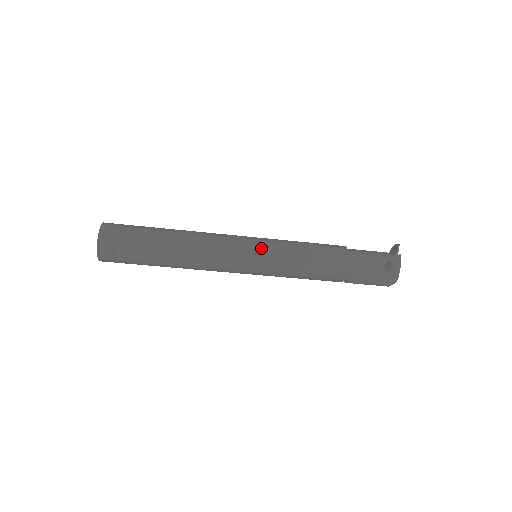
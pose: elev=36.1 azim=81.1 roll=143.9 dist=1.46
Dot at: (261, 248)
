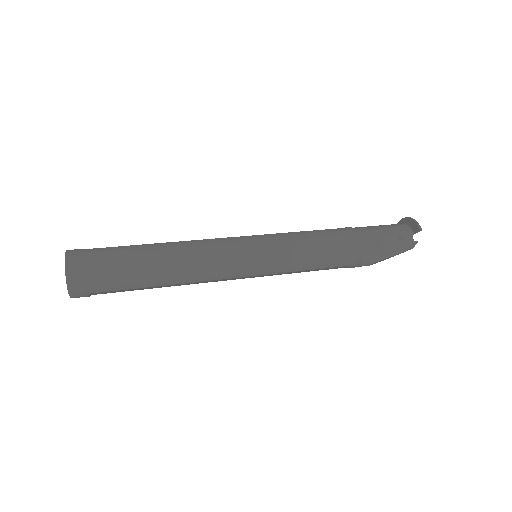
Dot at: (264, 270)
